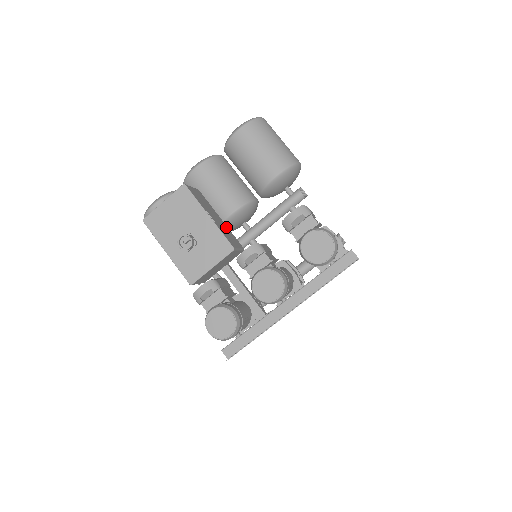
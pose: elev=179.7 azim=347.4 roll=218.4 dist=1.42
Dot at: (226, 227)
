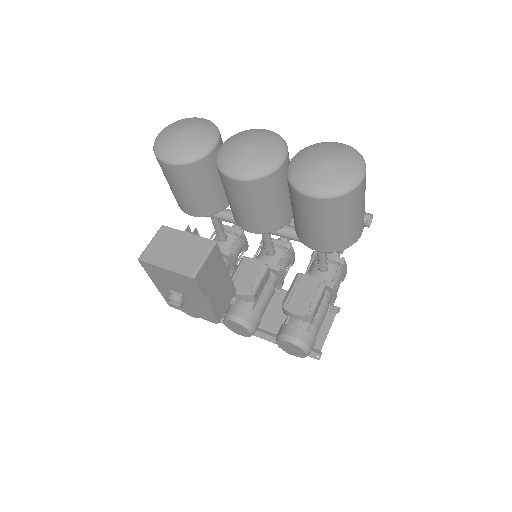
Dot at: (227, 280)
